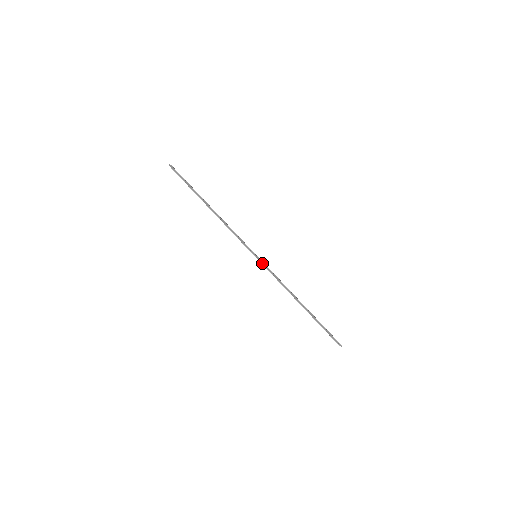
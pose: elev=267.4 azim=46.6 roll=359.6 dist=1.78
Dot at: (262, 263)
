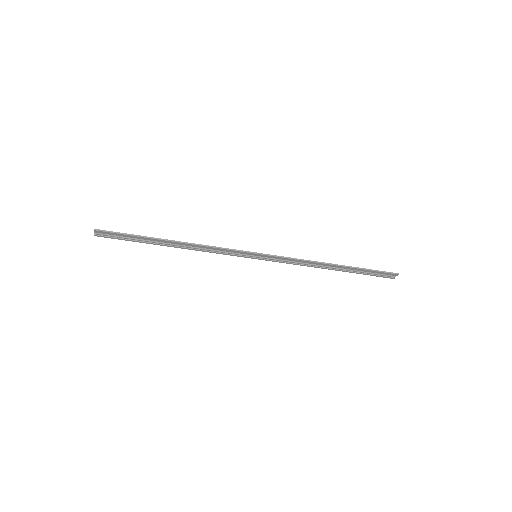
Dot at: (267, 258)
